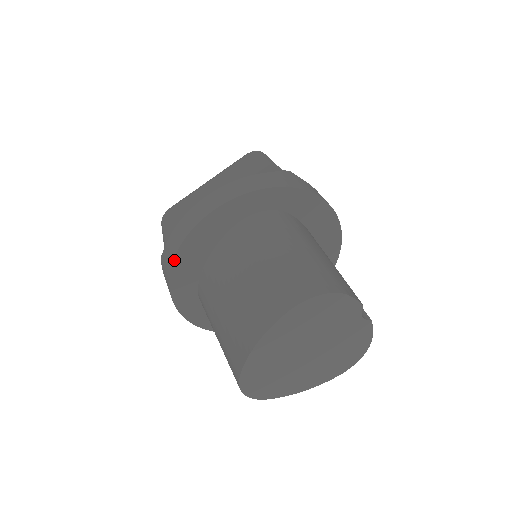
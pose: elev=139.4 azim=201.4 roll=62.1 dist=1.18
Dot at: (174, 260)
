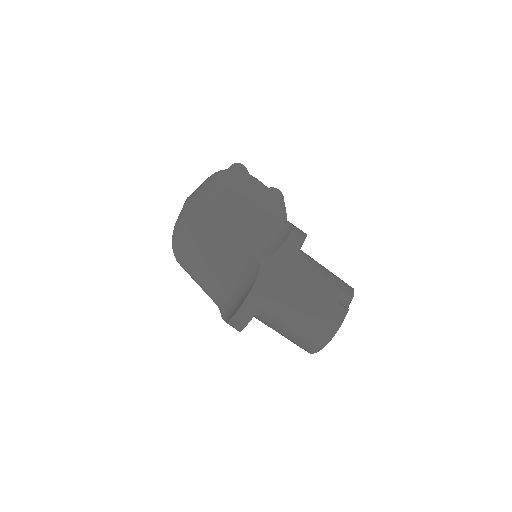
Dot at: occluded
